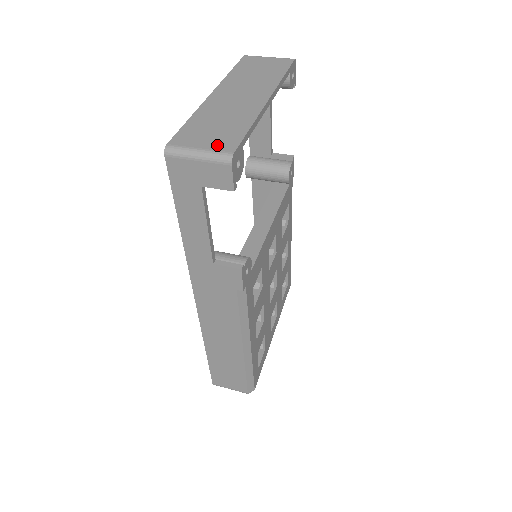
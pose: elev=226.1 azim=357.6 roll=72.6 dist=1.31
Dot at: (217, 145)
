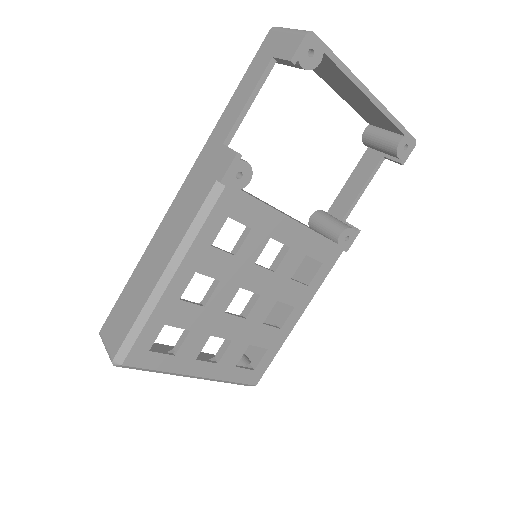
Dot at: occluded
